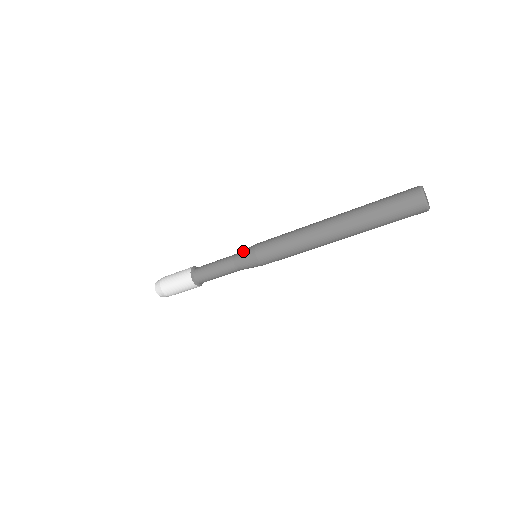
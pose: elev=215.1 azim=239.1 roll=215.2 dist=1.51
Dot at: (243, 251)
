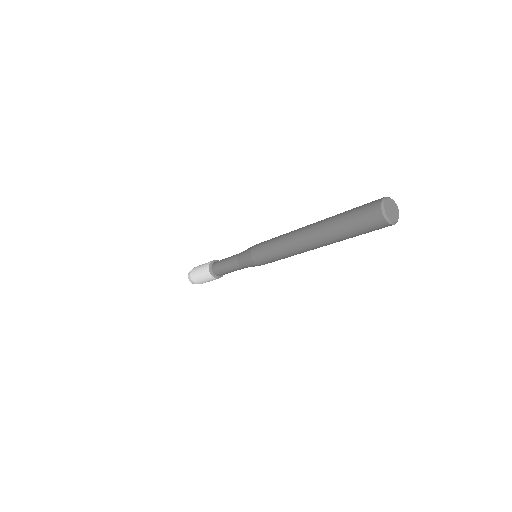
Dot at: (244, 262)
